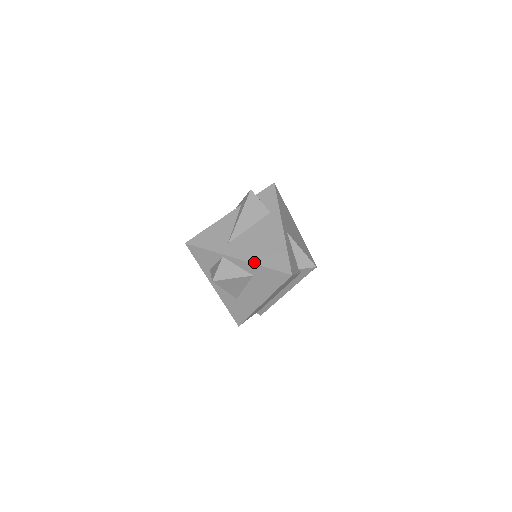
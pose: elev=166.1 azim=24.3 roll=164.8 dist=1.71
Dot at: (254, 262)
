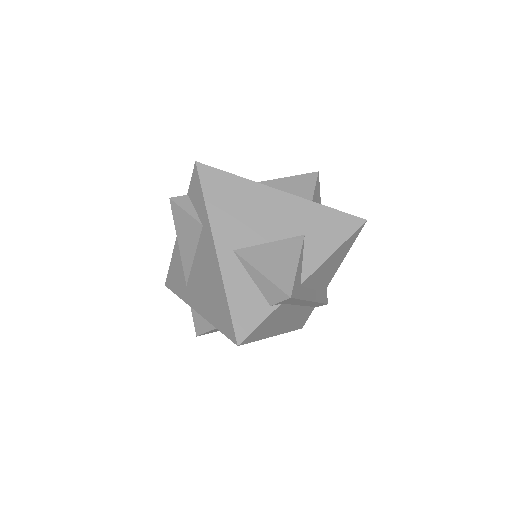
Dot at: (207, 319)
